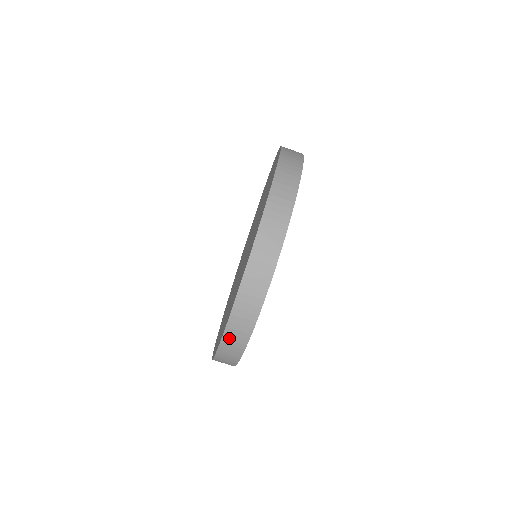
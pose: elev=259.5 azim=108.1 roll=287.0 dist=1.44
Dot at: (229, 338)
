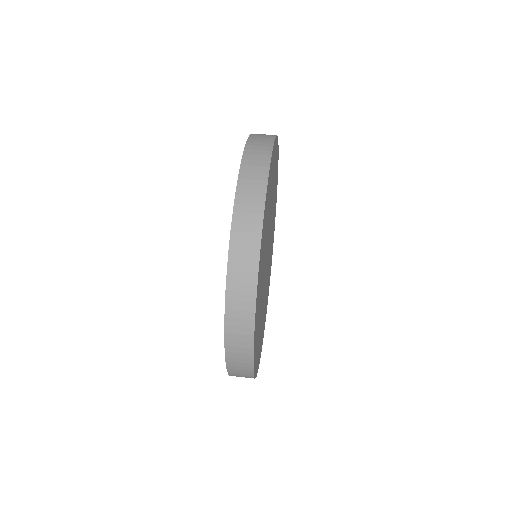
Dot at: (257, 135)
